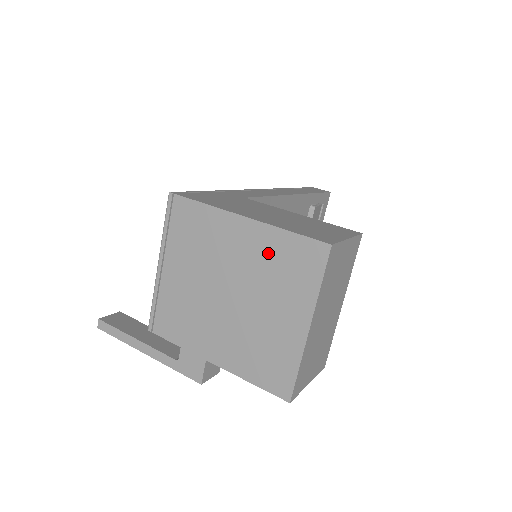
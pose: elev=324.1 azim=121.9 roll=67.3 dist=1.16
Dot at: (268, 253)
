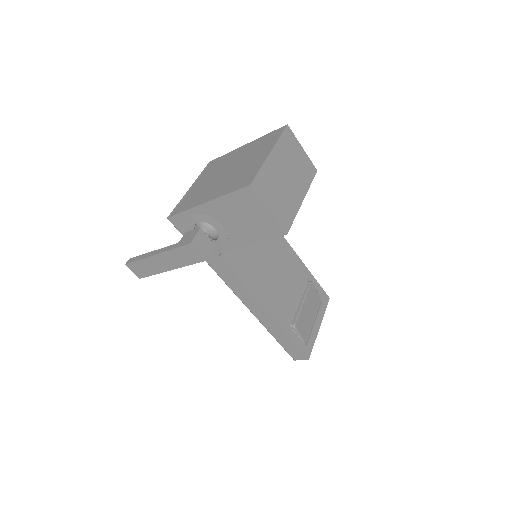
Dot at: (254, 146)
